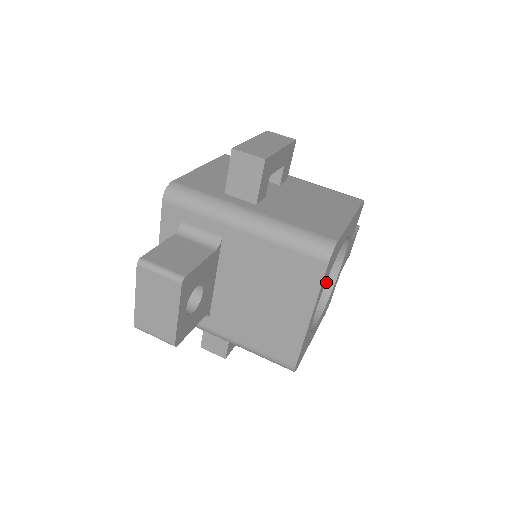
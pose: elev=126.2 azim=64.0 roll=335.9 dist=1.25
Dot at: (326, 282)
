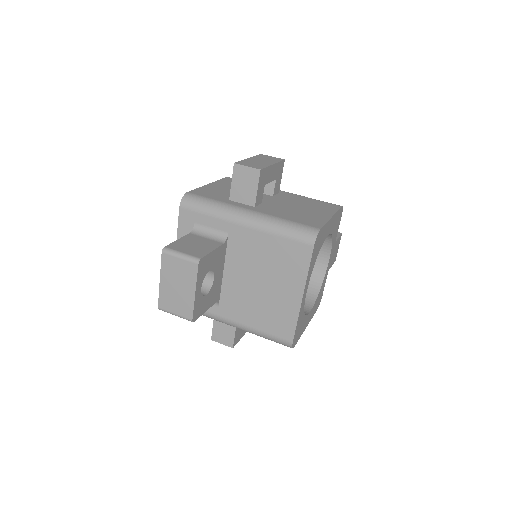
Dot at: (316, 279)
